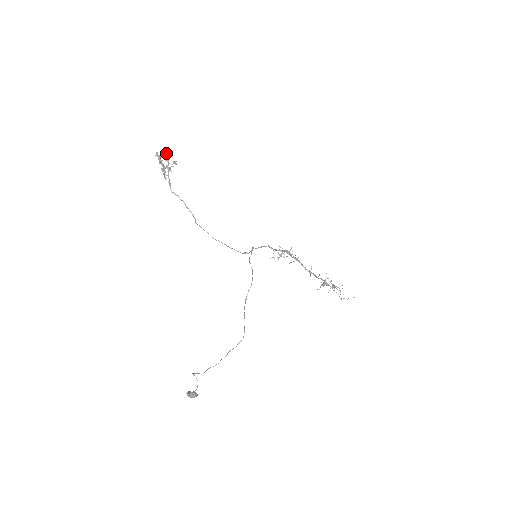
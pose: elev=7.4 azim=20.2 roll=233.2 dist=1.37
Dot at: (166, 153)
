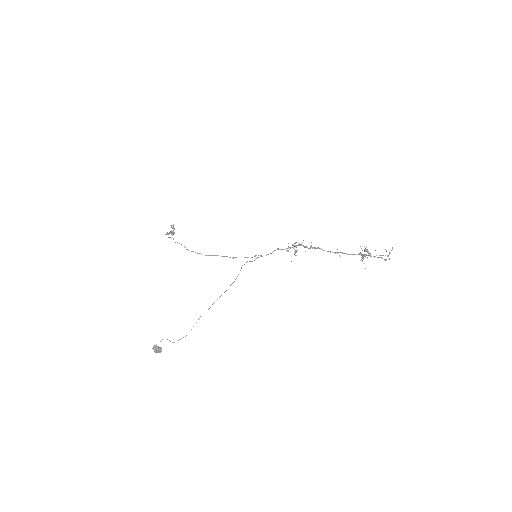
Dot at: (171, 225)
